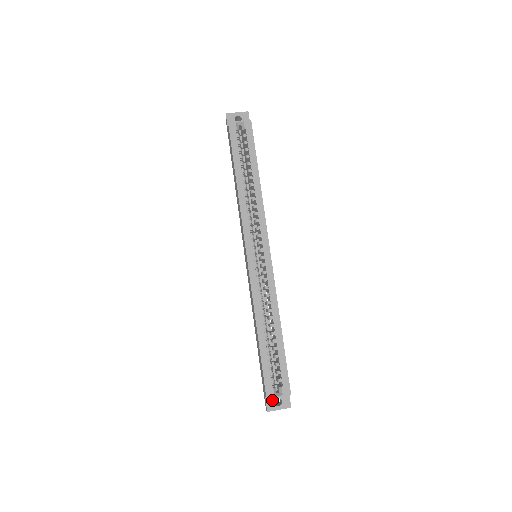
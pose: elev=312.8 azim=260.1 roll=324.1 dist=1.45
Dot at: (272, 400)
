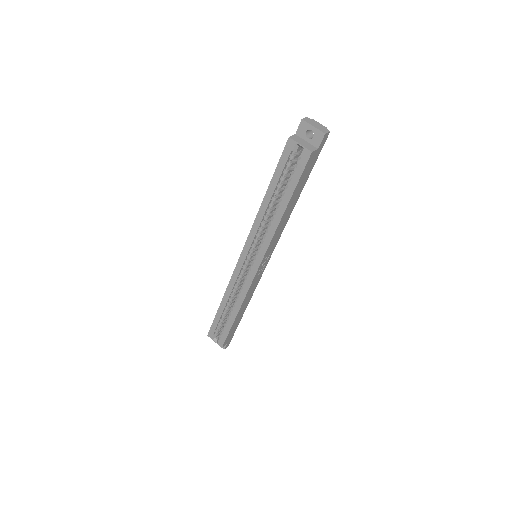
Dot at: occluded
